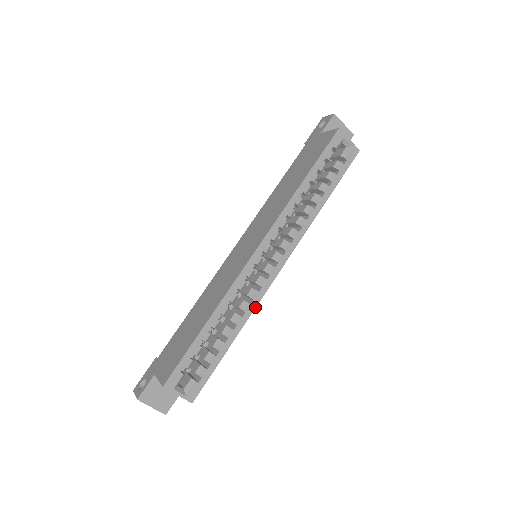
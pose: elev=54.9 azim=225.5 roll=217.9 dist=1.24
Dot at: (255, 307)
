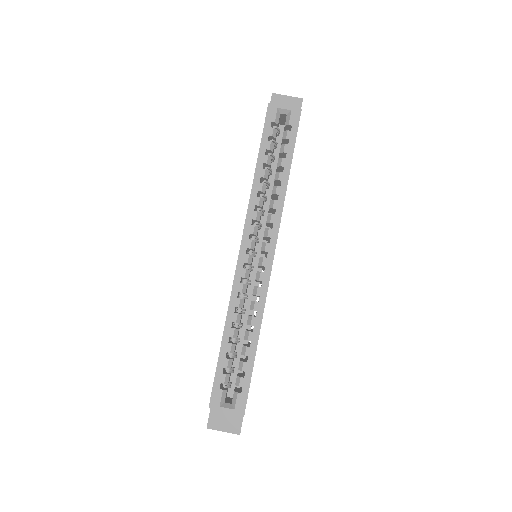
Dot at: (264, 302)
